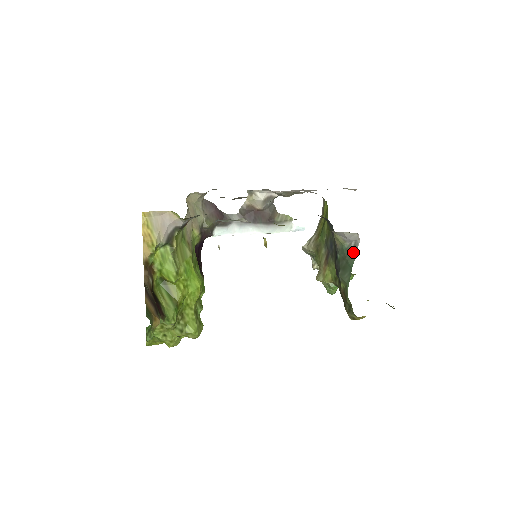
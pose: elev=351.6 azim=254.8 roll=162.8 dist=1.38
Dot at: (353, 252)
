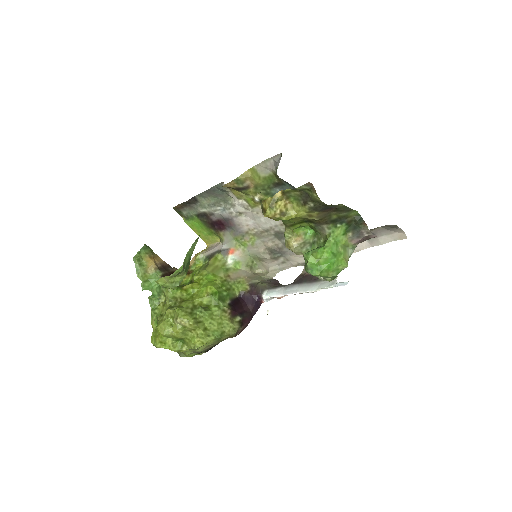
Dot at: occluded
